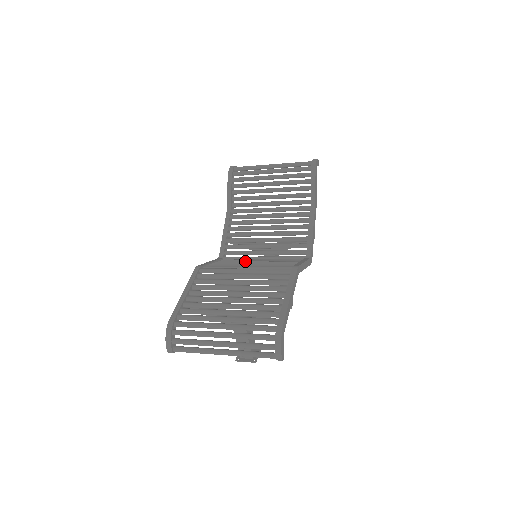
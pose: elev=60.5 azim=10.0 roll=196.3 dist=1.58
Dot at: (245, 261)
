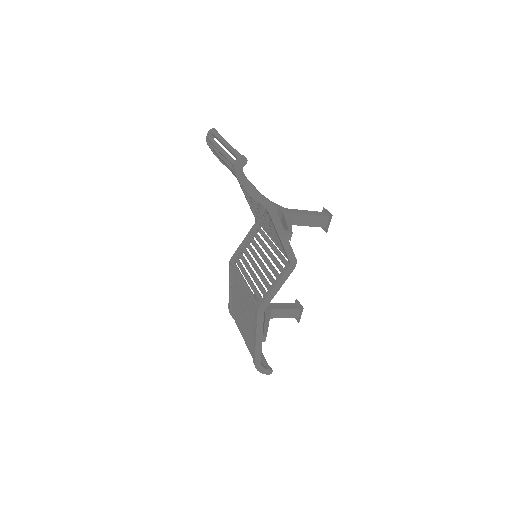
Dot at: (261, 245)
